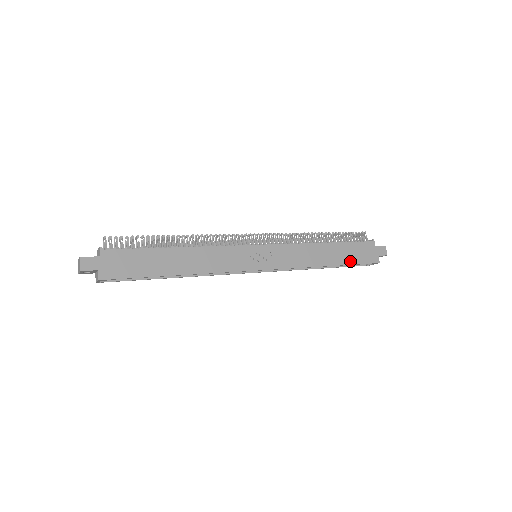
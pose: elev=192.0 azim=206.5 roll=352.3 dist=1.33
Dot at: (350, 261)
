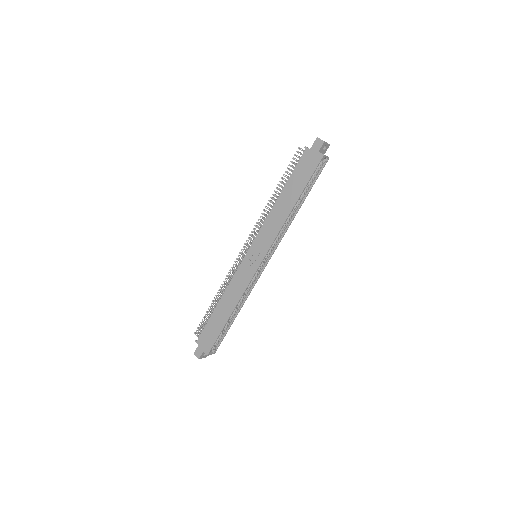
Dot at: (303, 184)
